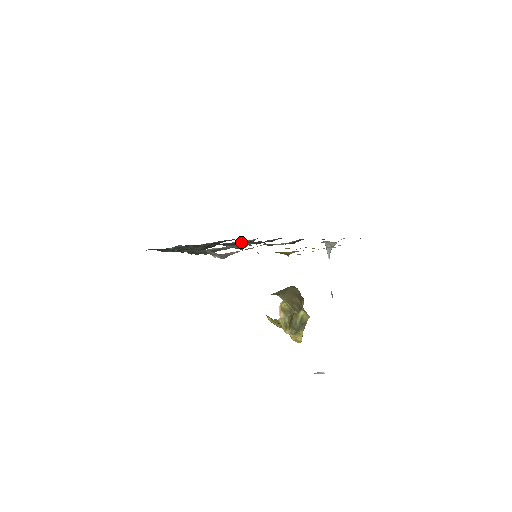
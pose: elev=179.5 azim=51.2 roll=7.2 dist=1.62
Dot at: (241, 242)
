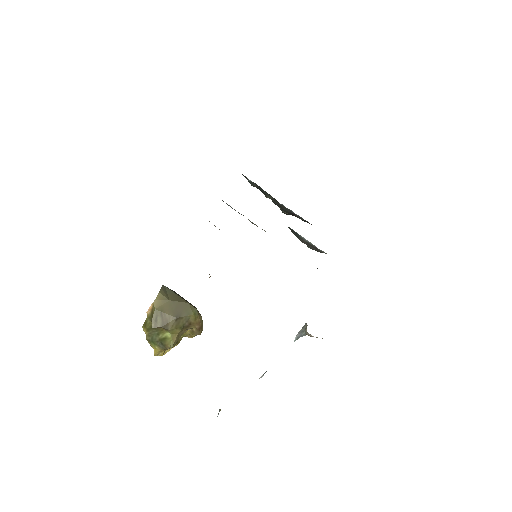
Dot at: (305, 239)
